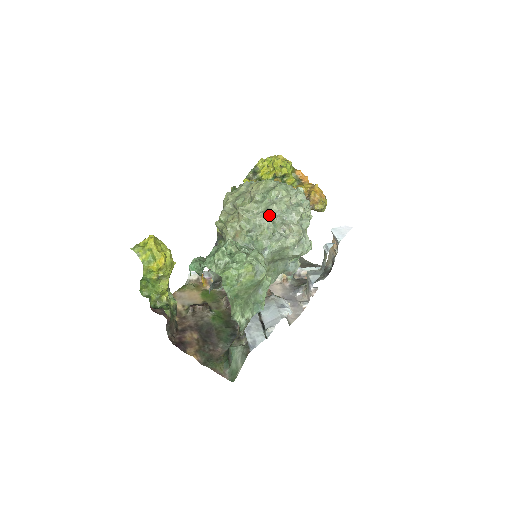
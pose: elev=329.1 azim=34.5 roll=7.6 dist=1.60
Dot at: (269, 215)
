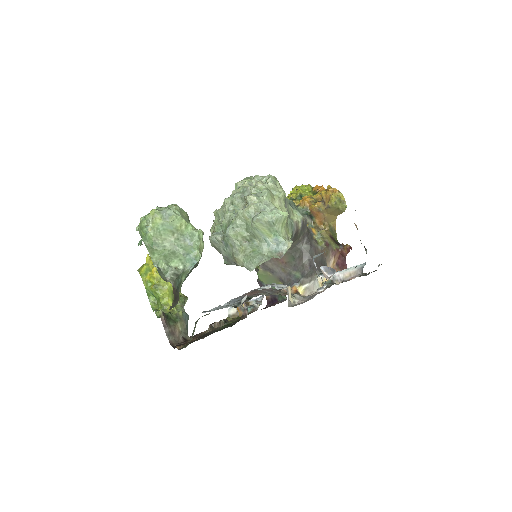
Dot at: (228, 200)
